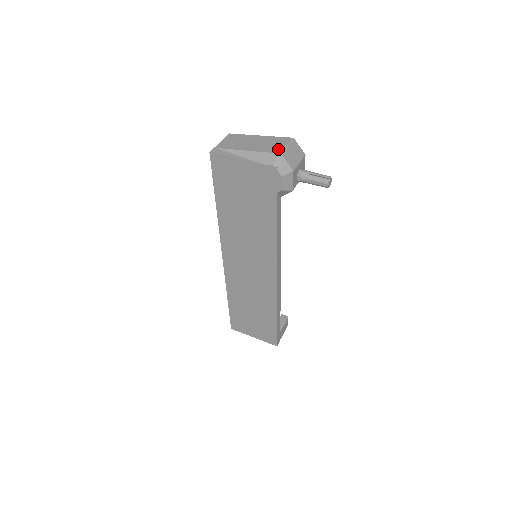
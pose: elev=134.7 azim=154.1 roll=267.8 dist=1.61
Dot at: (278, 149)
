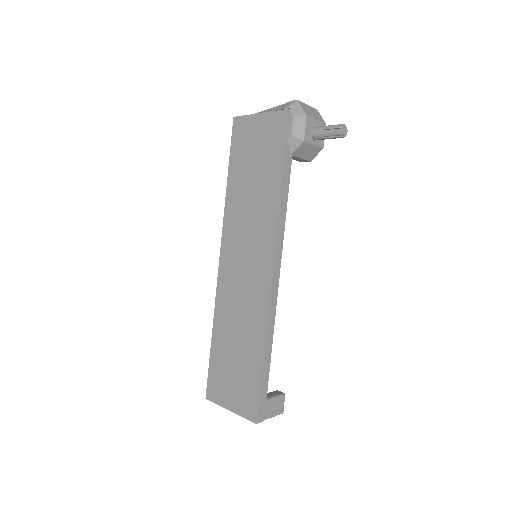
Dot at: occluded
